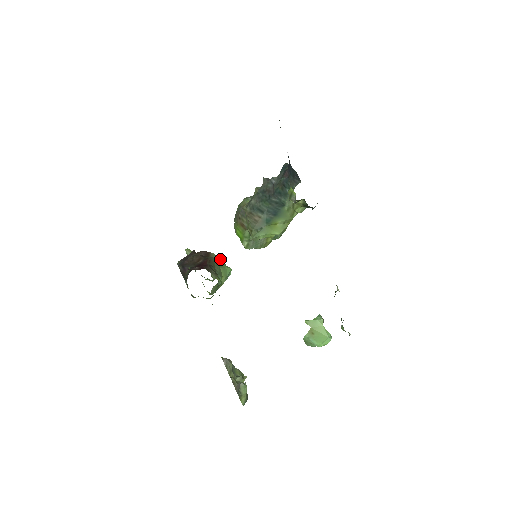
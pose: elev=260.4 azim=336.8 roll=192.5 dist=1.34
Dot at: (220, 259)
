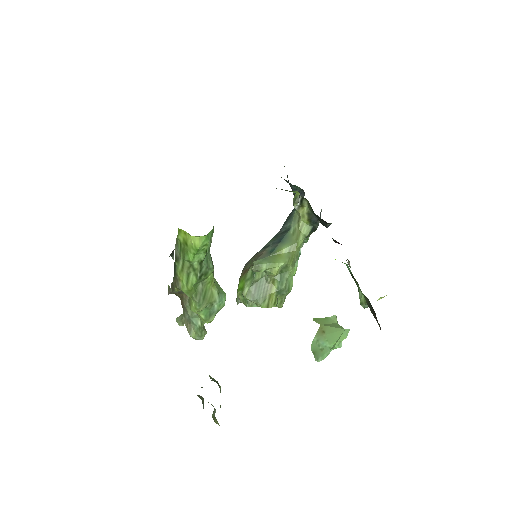
Dot at: occluded
